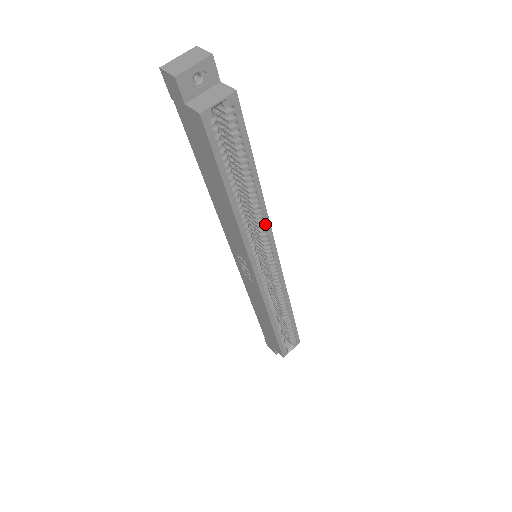
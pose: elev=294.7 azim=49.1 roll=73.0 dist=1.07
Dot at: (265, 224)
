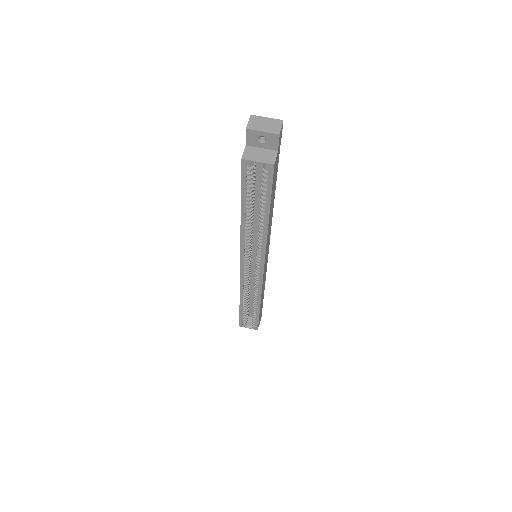
Dot at: (262, 245)
